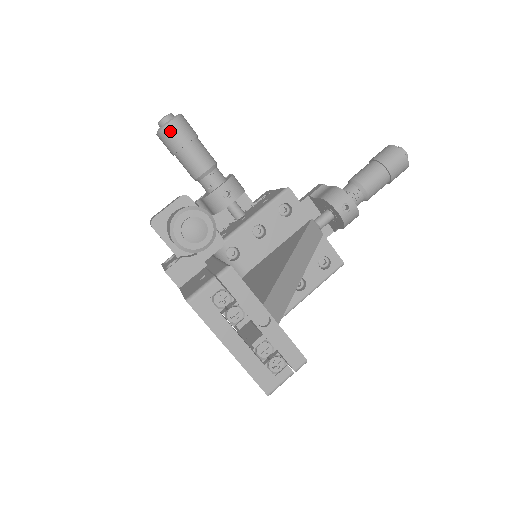
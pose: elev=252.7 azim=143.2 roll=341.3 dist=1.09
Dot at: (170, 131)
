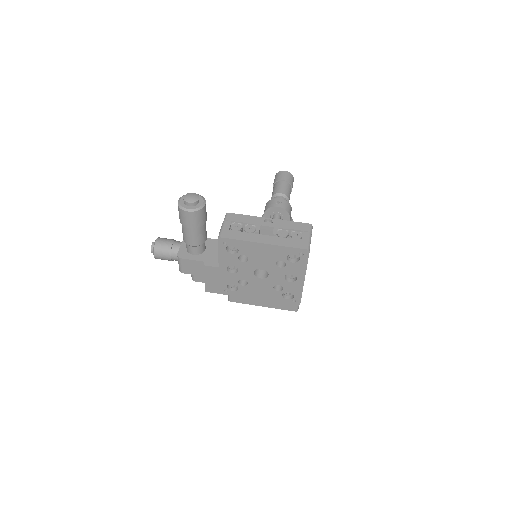
Dot at: (159, 244)
